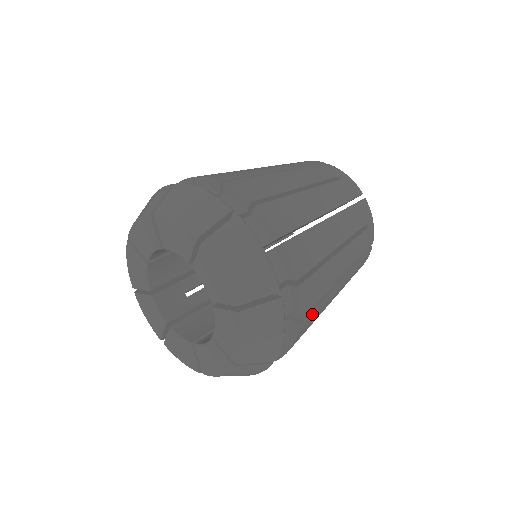
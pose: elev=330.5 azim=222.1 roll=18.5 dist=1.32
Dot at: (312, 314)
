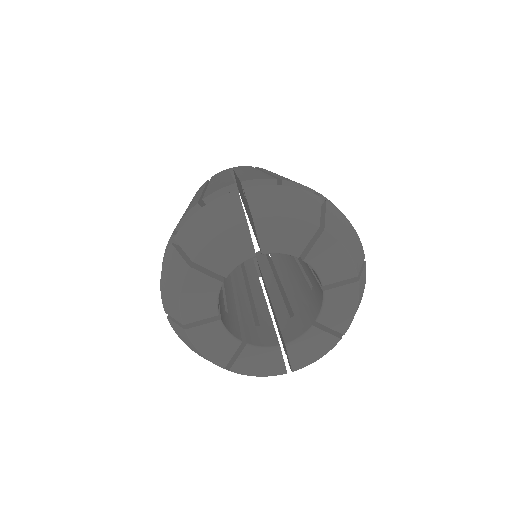
Dot at: occluded
